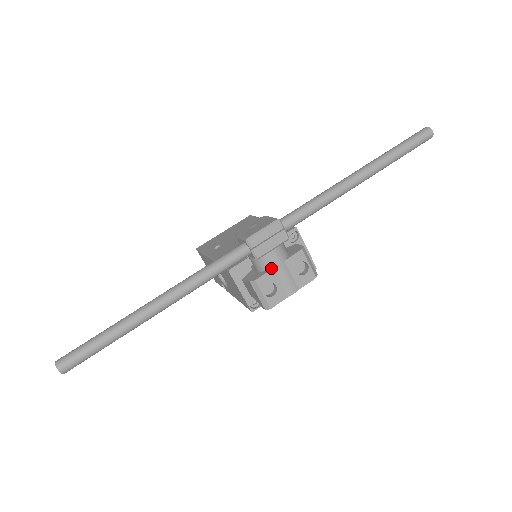
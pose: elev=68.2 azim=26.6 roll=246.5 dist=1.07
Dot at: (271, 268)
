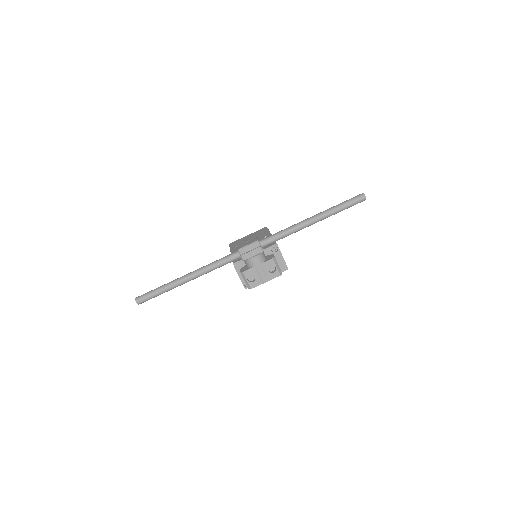
Dot at: (253, 266)
